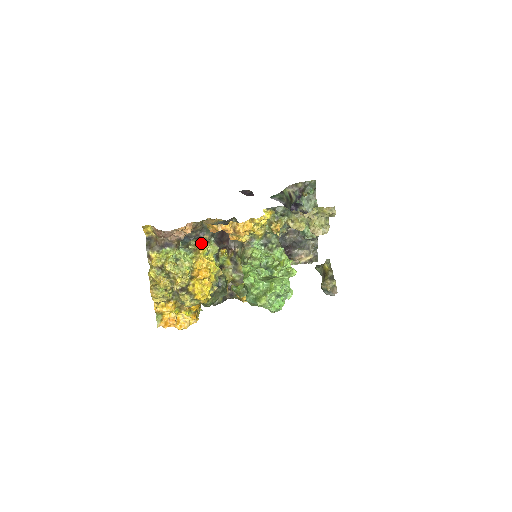
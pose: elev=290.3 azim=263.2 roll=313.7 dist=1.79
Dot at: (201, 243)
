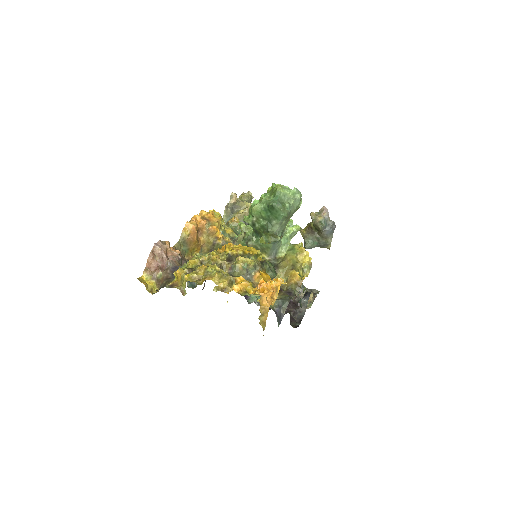
Dot at: occluded
